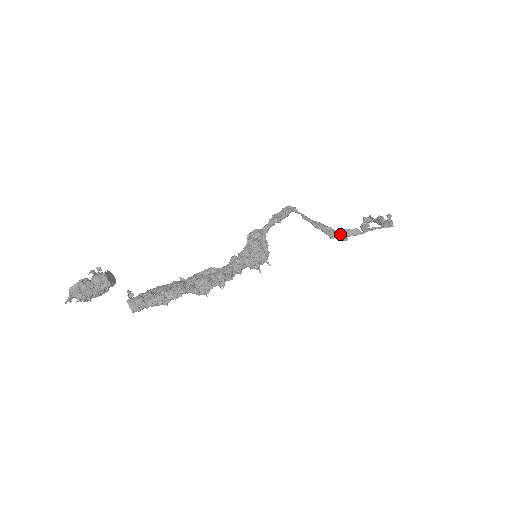
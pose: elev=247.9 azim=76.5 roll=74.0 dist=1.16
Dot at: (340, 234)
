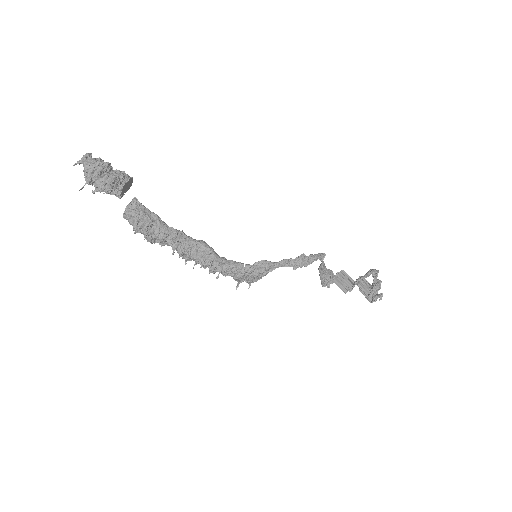
Dot at: (334, 279)
